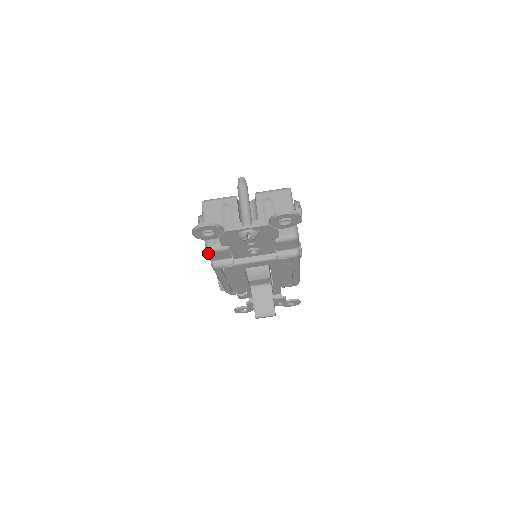
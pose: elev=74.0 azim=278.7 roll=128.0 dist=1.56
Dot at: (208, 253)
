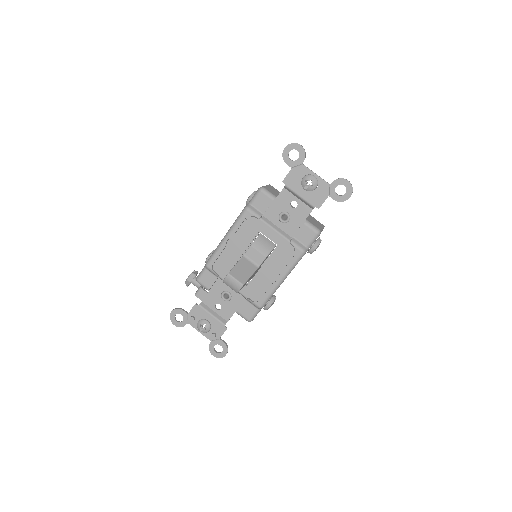
Dot at: (257, 192)
